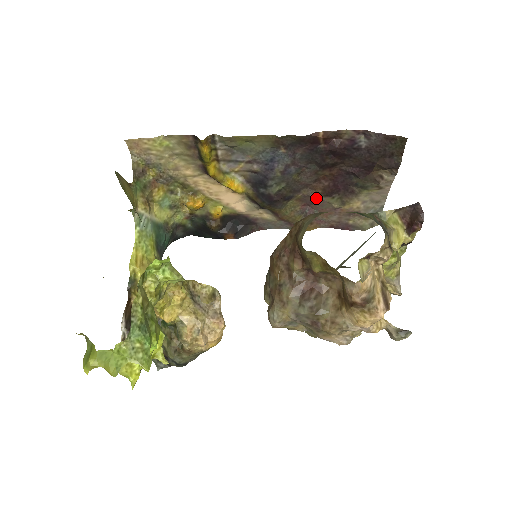
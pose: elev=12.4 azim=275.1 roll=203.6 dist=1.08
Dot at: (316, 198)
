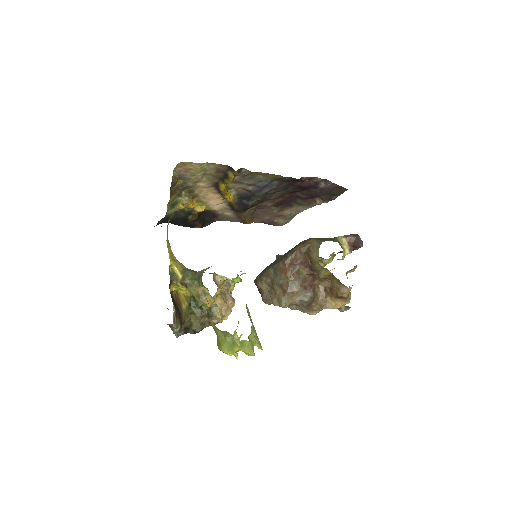
Dot at: (268, 207)
